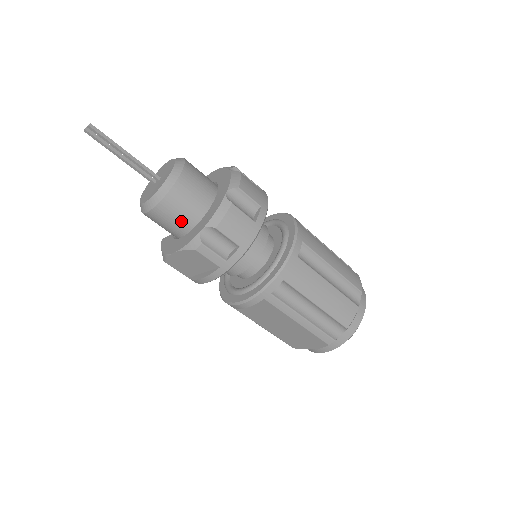
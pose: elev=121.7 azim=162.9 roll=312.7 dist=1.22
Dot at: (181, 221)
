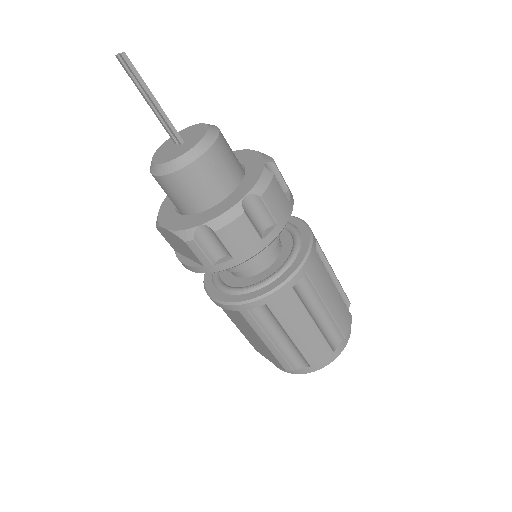
Dot at: (185, 201)
